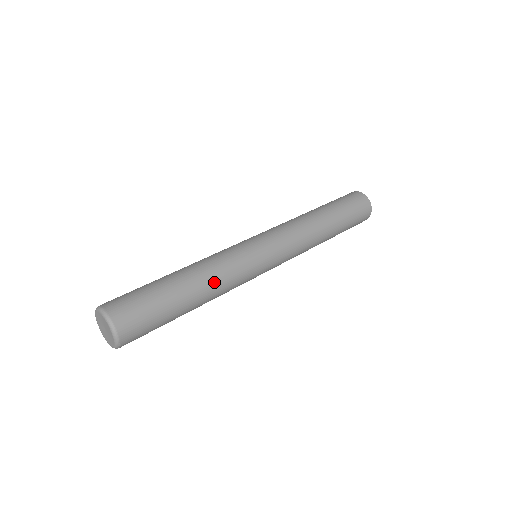
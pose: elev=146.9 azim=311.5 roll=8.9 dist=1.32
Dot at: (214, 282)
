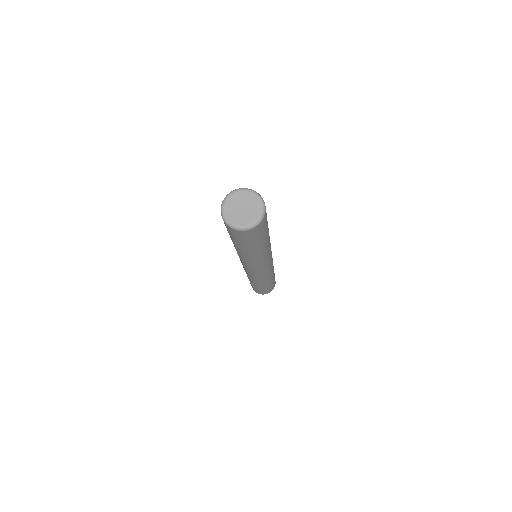
Dot at: occluded
